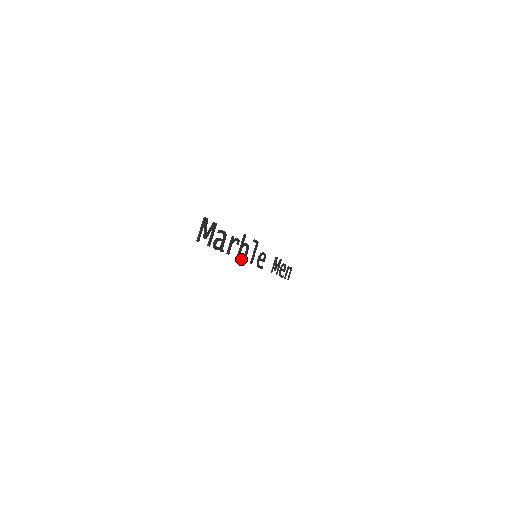
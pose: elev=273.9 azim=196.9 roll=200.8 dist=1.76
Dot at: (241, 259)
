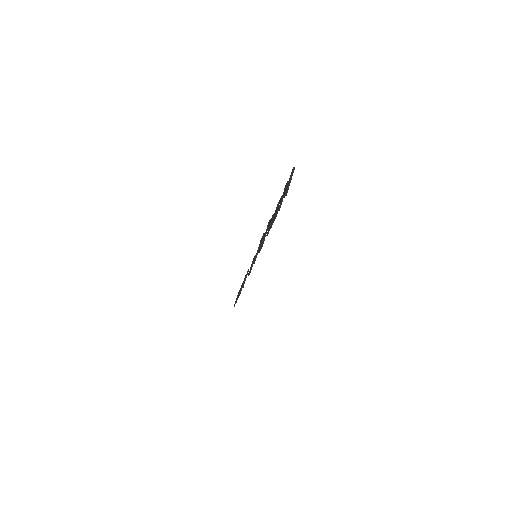
Dot at: (260, 250)
